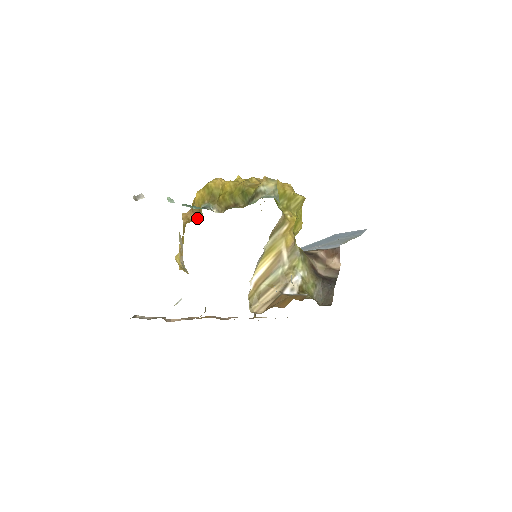
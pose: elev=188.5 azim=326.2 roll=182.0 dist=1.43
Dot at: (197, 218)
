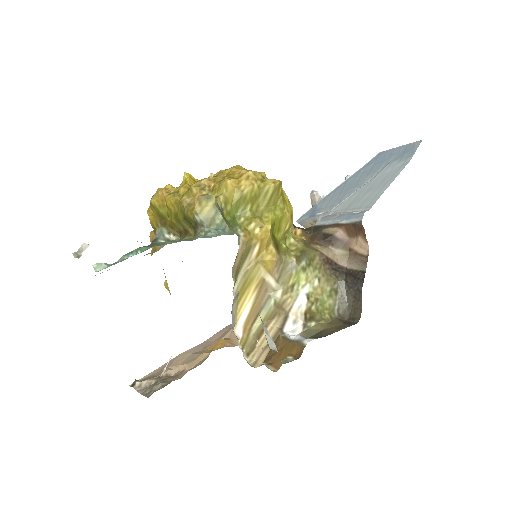
Dot at: occluded
